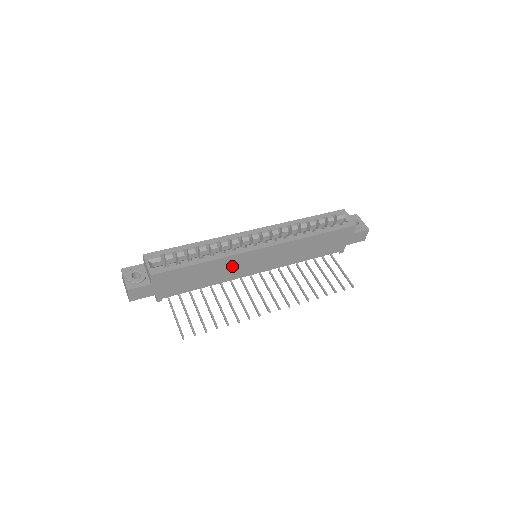
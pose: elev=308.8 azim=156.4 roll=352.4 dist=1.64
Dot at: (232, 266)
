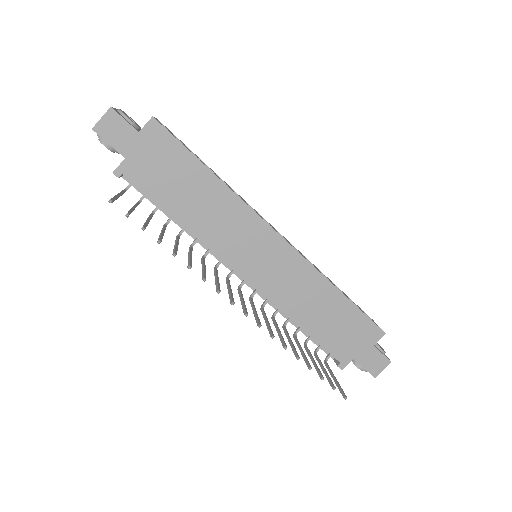
Dot at: (230, 223)
